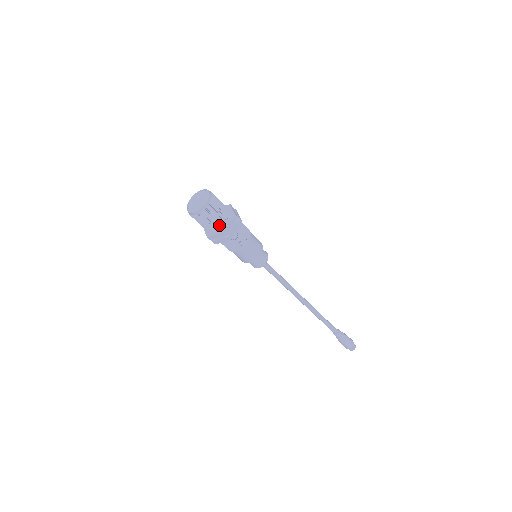
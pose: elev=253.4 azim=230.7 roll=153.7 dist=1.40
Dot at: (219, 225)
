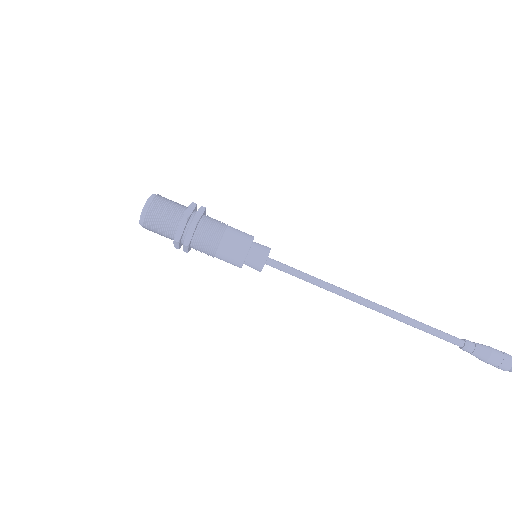
Dot at: (171, 233)
